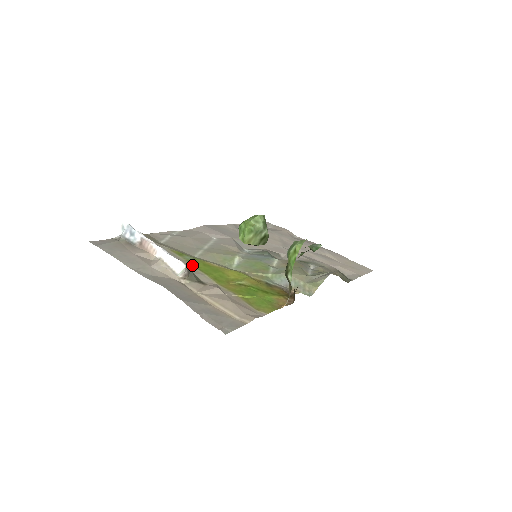
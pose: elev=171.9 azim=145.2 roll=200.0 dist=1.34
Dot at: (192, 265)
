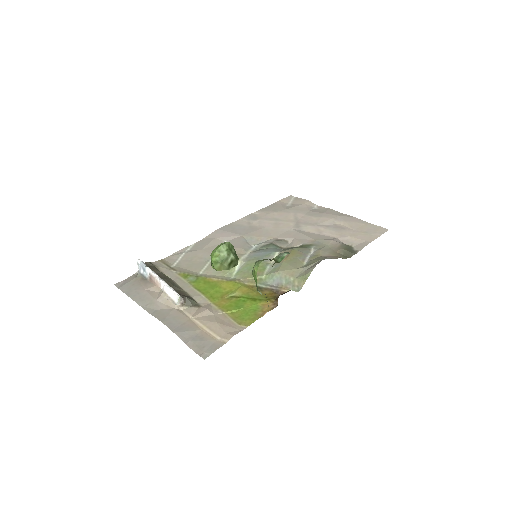
Dot at: (193, 287)
